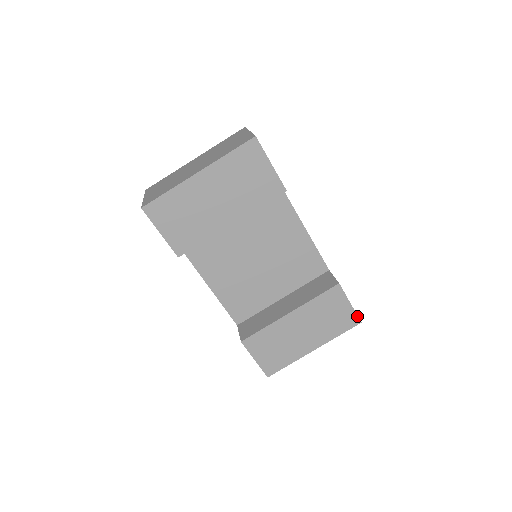
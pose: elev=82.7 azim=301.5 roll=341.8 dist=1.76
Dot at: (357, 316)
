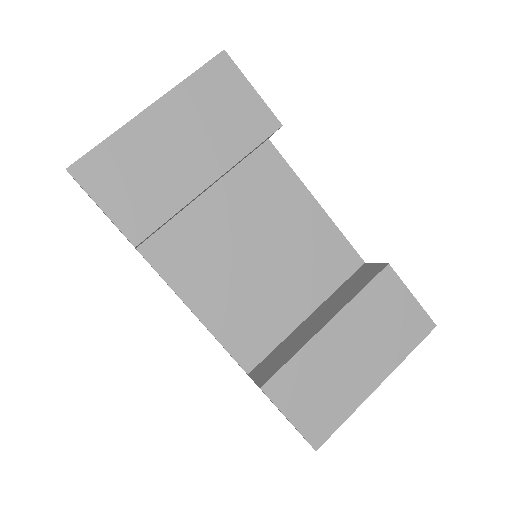
Dot at: (427, 316)
